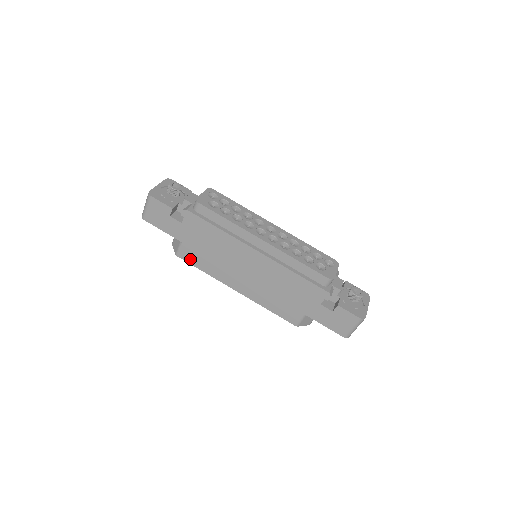
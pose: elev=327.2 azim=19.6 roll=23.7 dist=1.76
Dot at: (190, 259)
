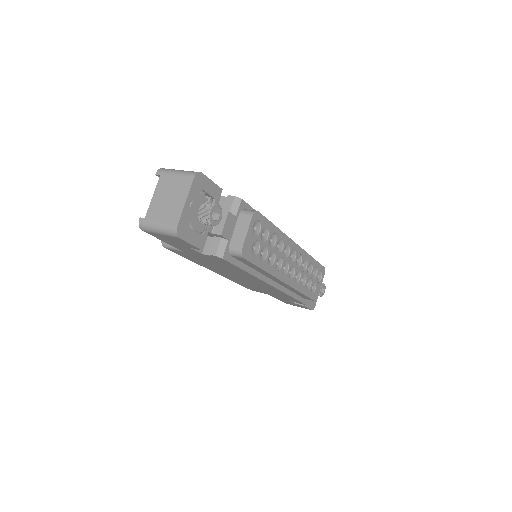
Dot at: (181, 254)
